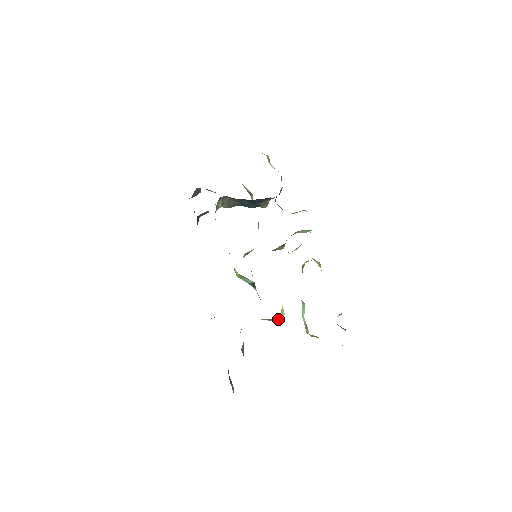
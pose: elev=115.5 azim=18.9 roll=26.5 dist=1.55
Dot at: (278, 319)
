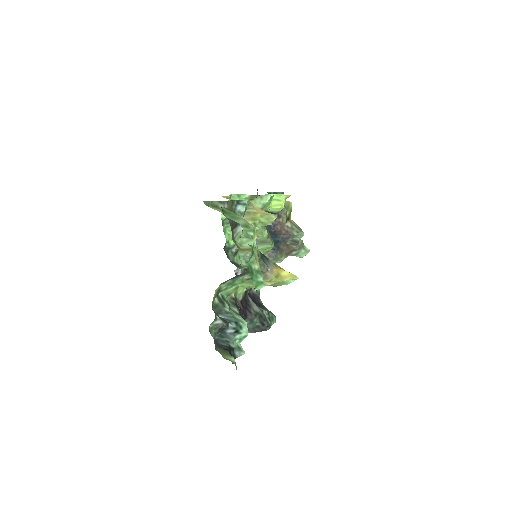
Dot at: (263, 277)
